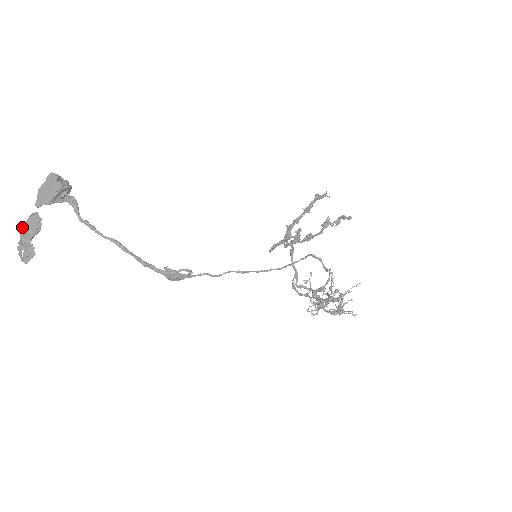
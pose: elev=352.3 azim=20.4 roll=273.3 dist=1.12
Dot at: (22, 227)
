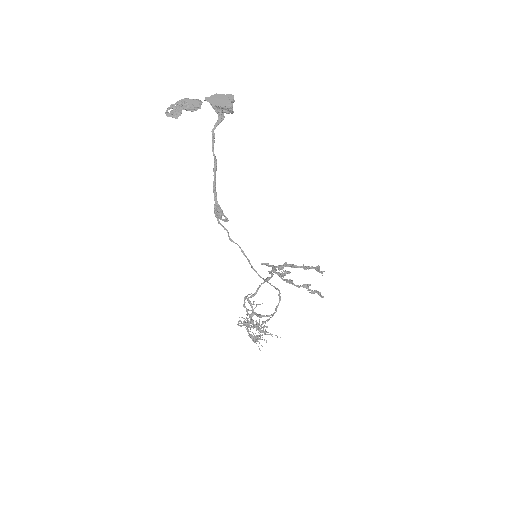
Dot at: (186, 99)
